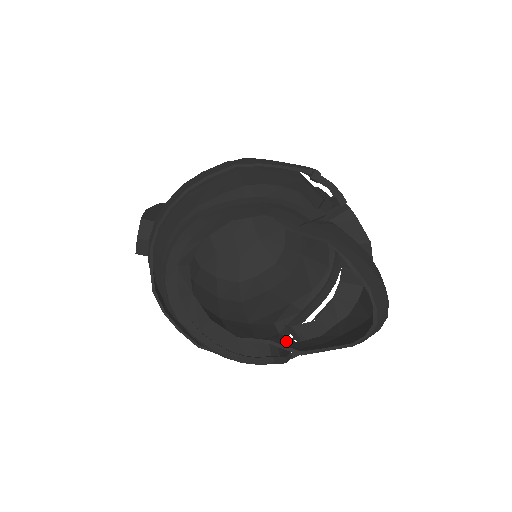
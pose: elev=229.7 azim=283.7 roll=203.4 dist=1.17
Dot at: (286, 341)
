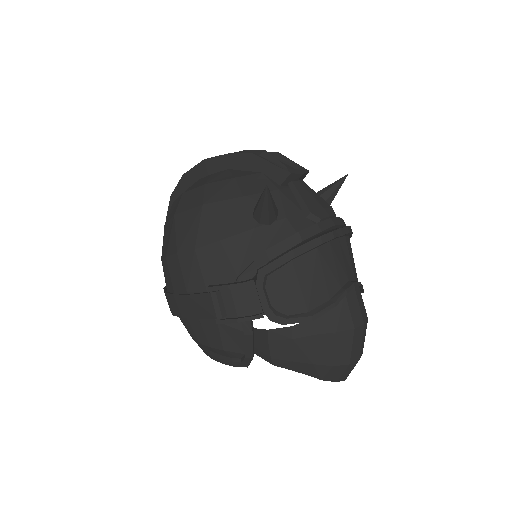
Dot at: occluded
